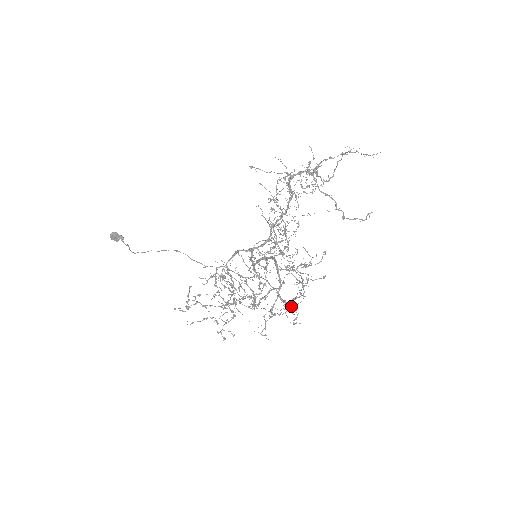
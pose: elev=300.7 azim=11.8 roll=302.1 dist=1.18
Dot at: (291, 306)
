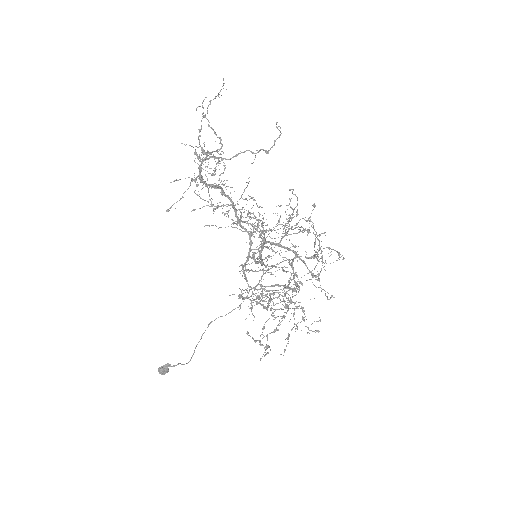
Dot at: occluded
